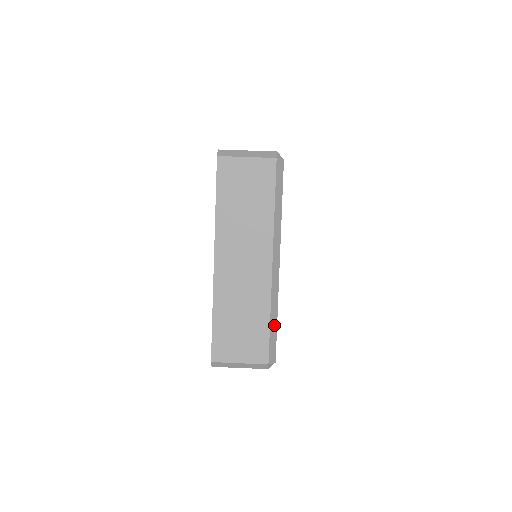
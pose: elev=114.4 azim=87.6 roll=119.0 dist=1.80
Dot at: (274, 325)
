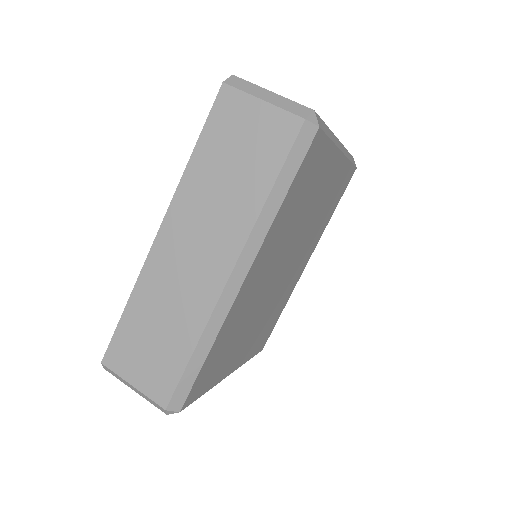
Dot at: (198, 362)
